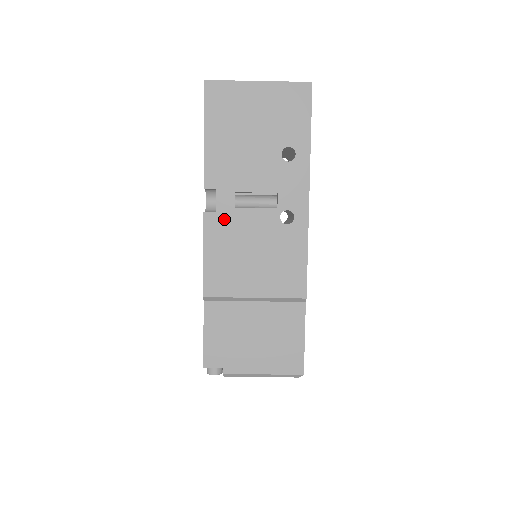
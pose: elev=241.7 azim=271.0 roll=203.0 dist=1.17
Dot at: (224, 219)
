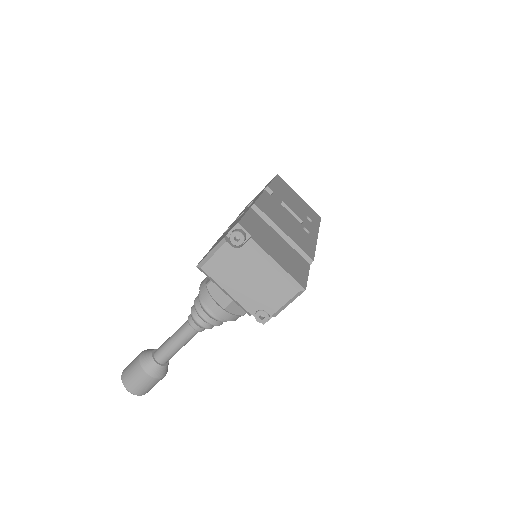
Dot at: (275, 200)
